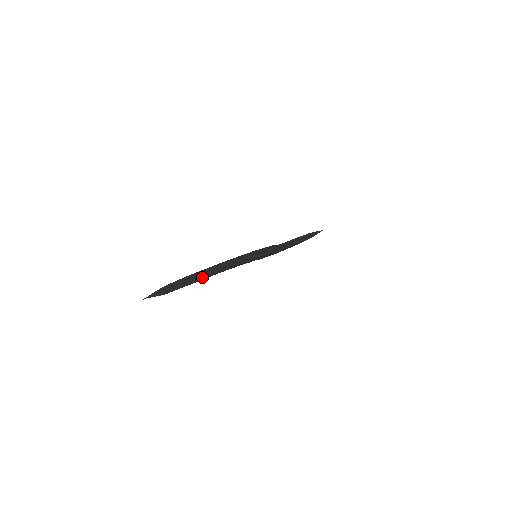
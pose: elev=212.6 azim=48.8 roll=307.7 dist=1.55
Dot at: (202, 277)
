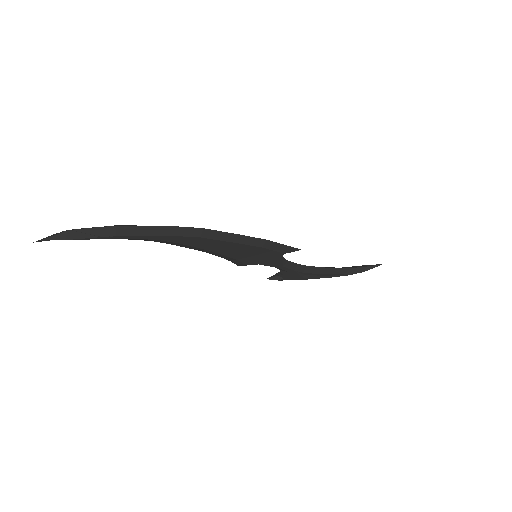
Dot at: (132, 231)
